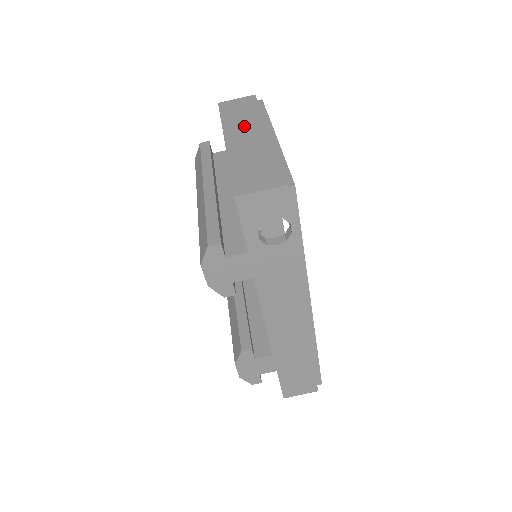
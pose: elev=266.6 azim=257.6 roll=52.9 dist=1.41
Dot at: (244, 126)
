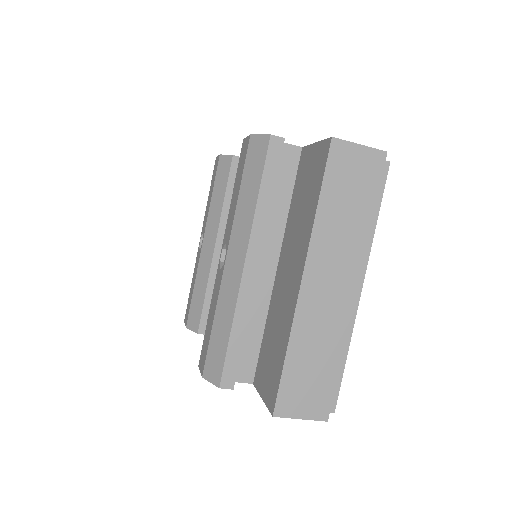
Dot at: (337, 252)
